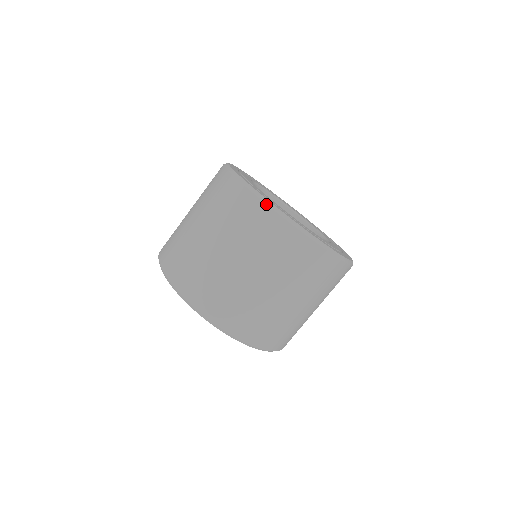
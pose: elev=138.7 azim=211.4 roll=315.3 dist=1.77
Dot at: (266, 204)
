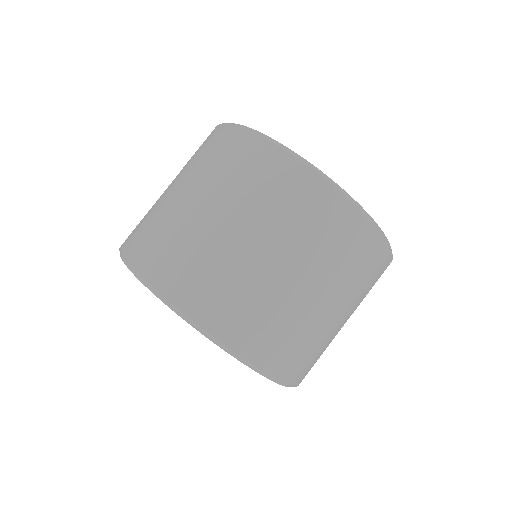
Dot at: occluded
